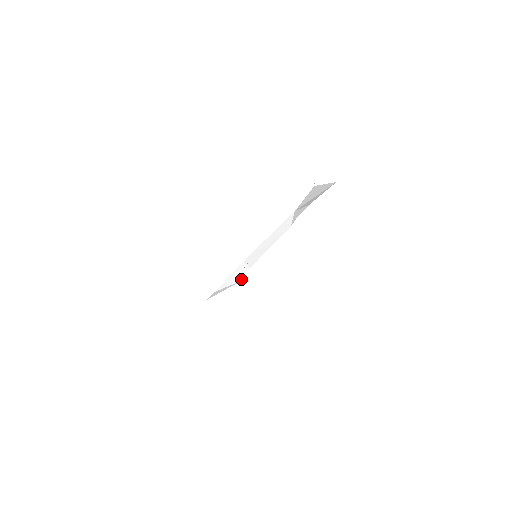
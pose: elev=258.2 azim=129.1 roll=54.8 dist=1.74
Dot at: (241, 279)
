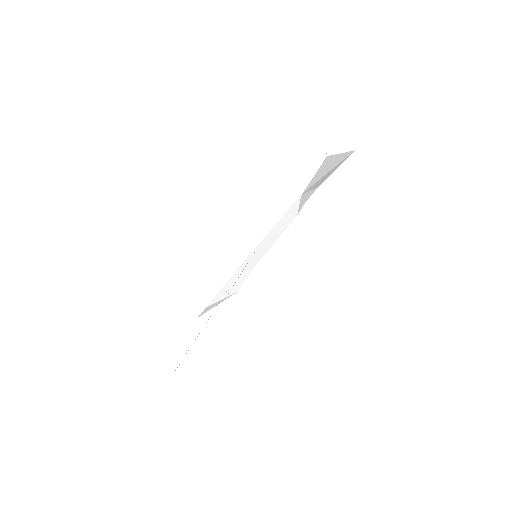
Dot at: (238, 289)
